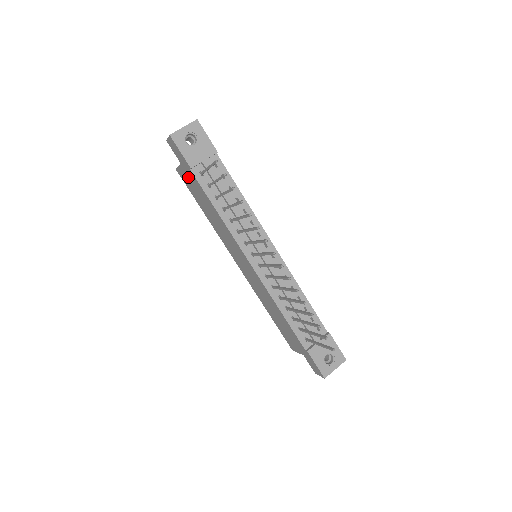
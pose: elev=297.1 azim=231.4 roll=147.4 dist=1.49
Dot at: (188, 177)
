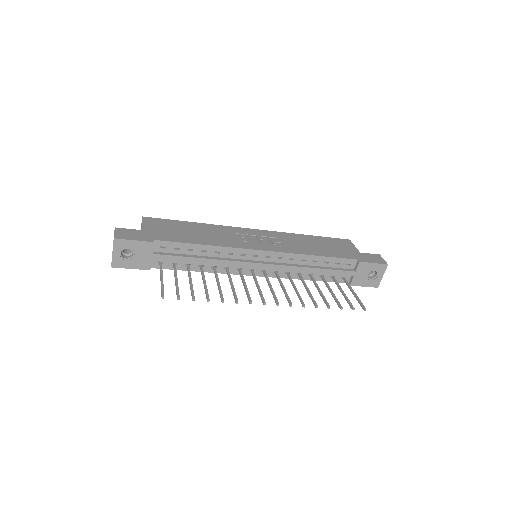
Dot at: occluded
